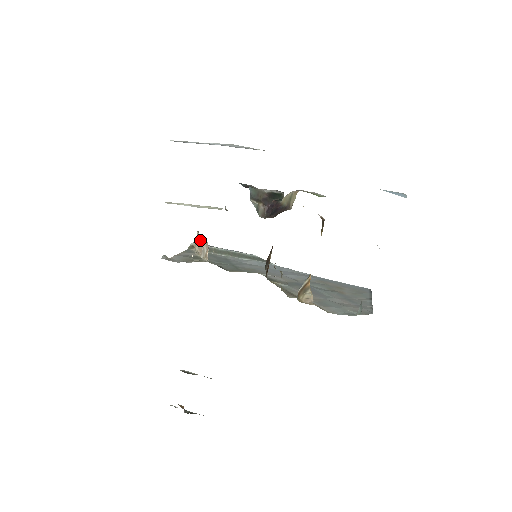
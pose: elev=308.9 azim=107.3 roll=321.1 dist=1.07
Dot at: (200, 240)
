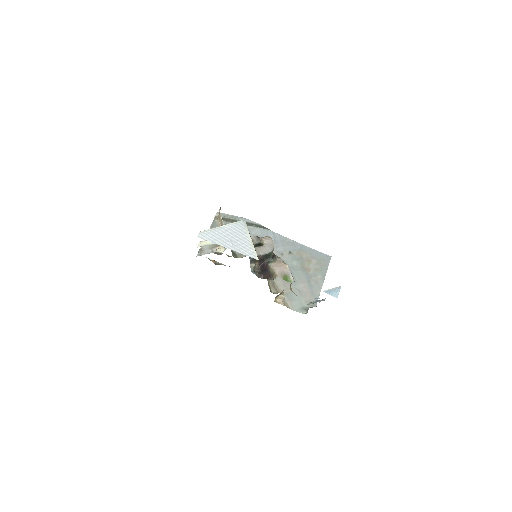
Dot at: (221, 223)
